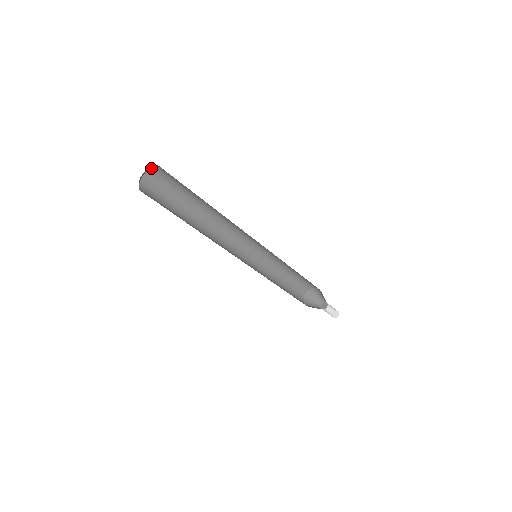
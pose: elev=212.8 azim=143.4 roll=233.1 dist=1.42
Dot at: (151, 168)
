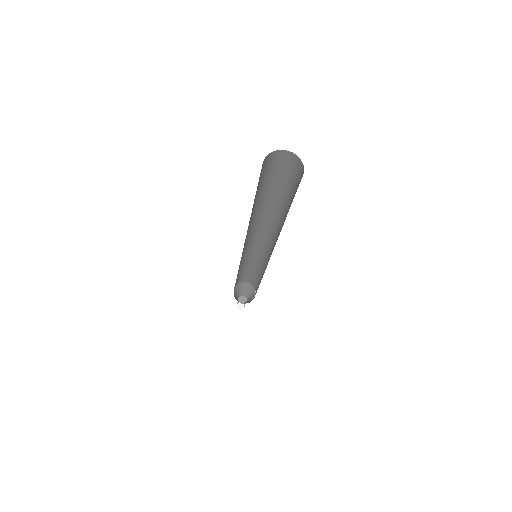
Dot at: occluded
